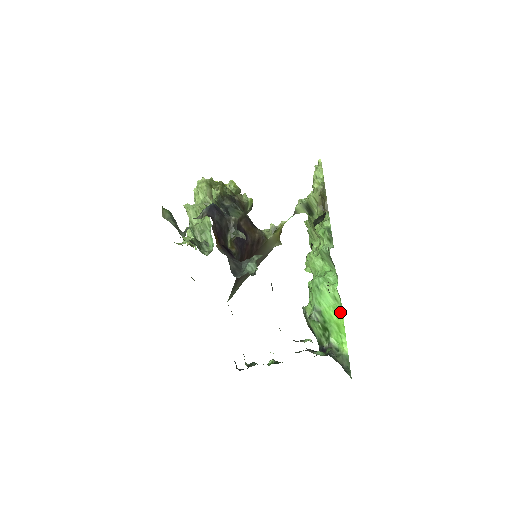
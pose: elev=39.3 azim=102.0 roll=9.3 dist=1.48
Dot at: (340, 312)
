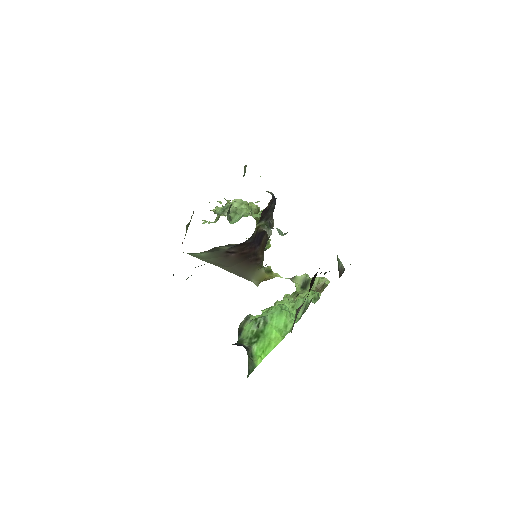
Dot at: (282, 336)
